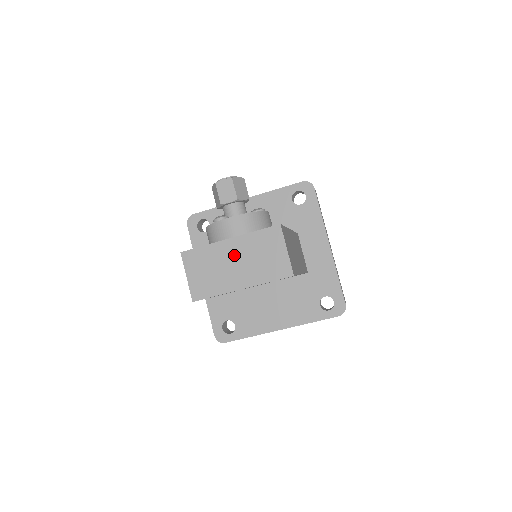
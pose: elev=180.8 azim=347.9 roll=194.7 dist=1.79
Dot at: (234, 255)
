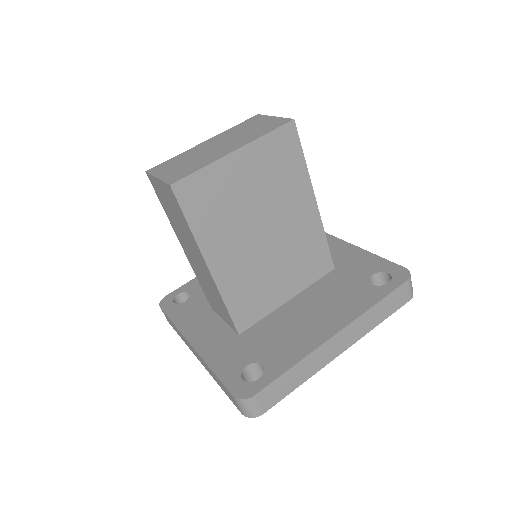
Dot at: (214, 144)
